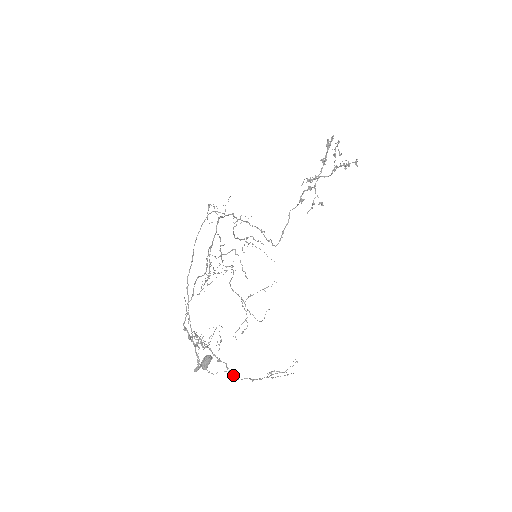
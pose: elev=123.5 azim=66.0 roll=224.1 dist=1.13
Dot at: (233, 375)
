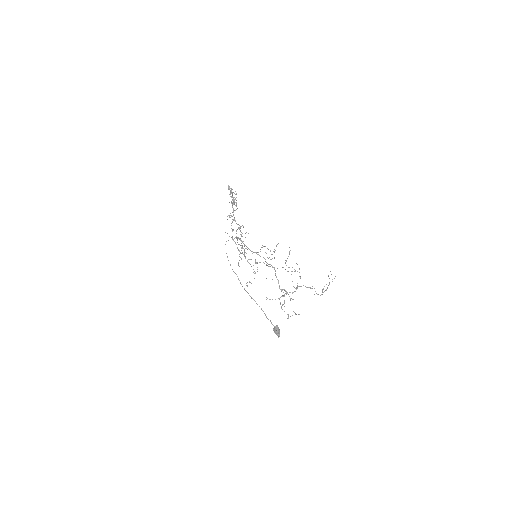
Dot at: (318, 294)
